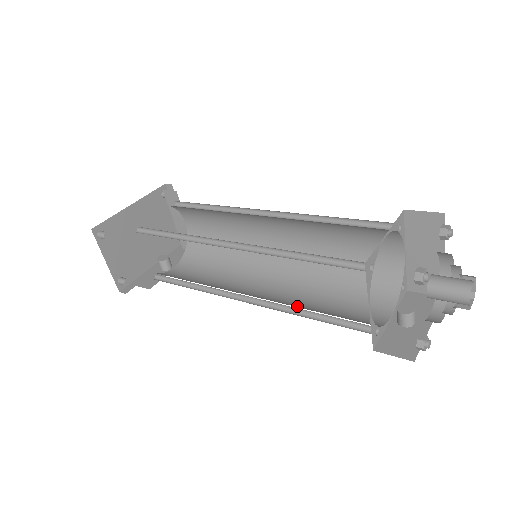
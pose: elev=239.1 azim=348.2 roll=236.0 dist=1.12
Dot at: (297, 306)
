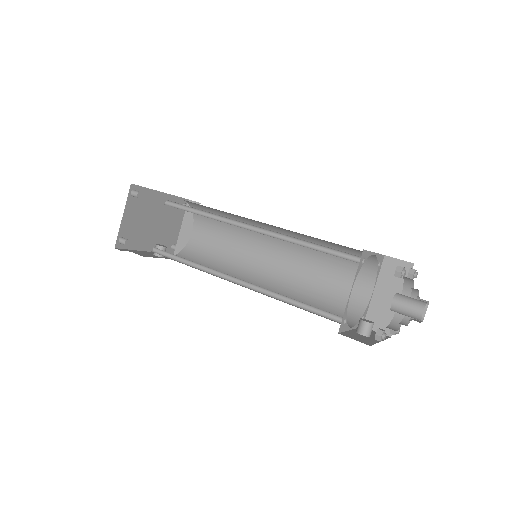
Dot at: (279, 297)
